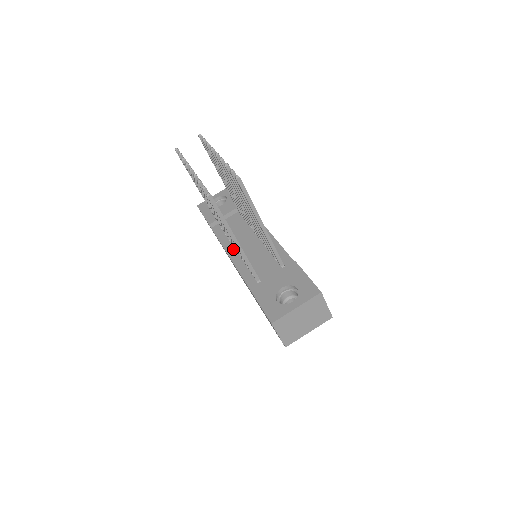
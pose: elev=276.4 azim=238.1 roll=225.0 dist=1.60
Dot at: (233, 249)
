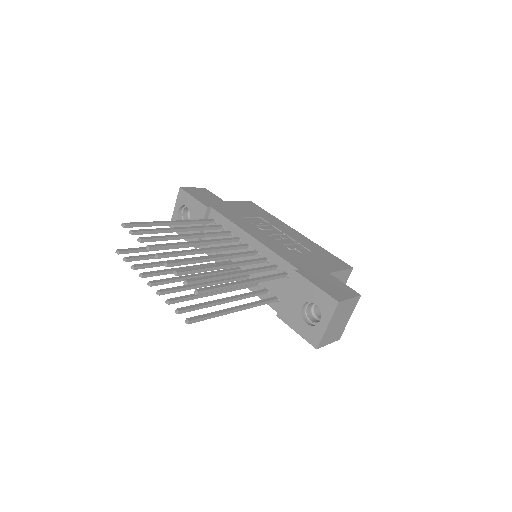
Dot at: occluded
